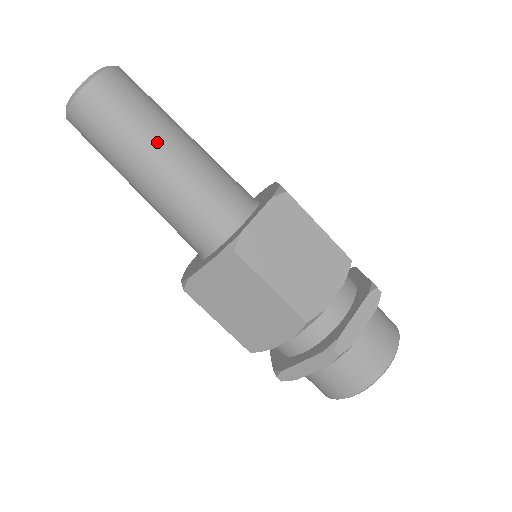
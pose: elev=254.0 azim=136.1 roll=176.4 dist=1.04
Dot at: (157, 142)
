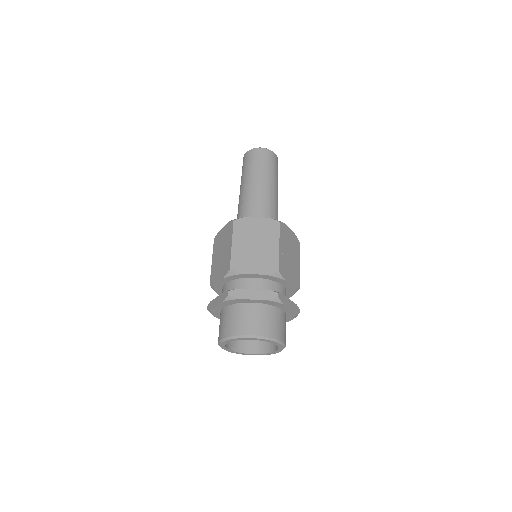
Dot at: (257, 178)
